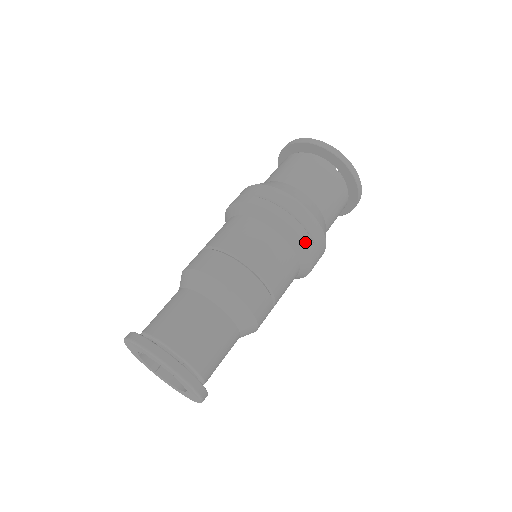
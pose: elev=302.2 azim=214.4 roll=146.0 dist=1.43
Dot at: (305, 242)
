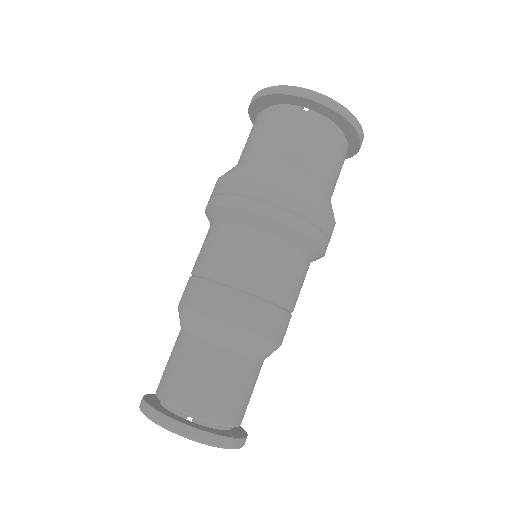
Dot at: (325, 250)
